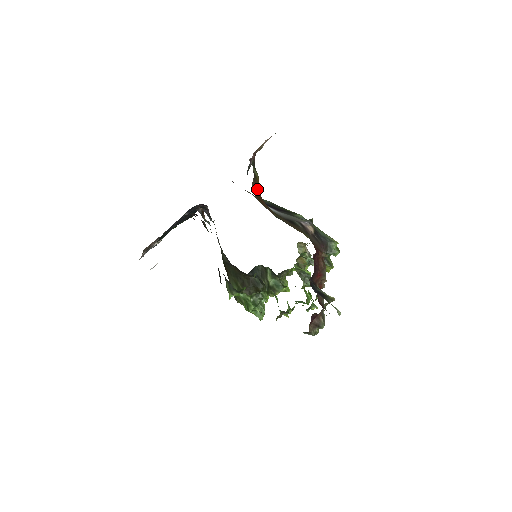
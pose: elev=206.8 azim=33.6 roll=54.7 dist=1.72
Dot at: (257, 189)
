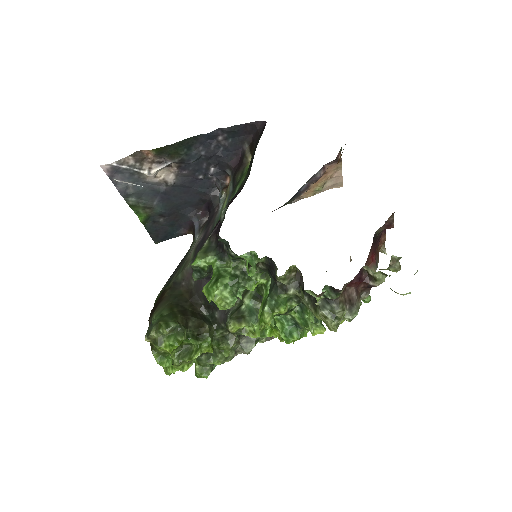
Dot at: occluded
